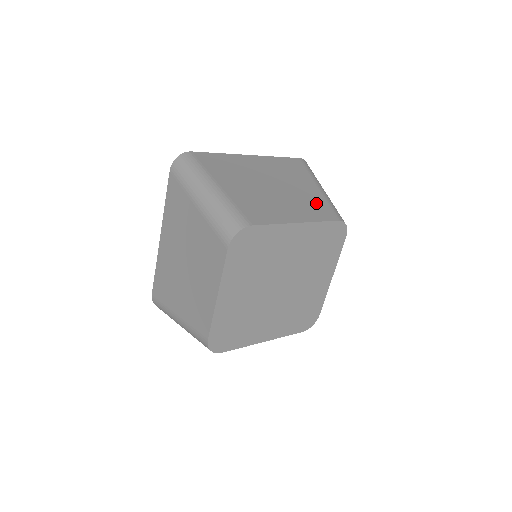
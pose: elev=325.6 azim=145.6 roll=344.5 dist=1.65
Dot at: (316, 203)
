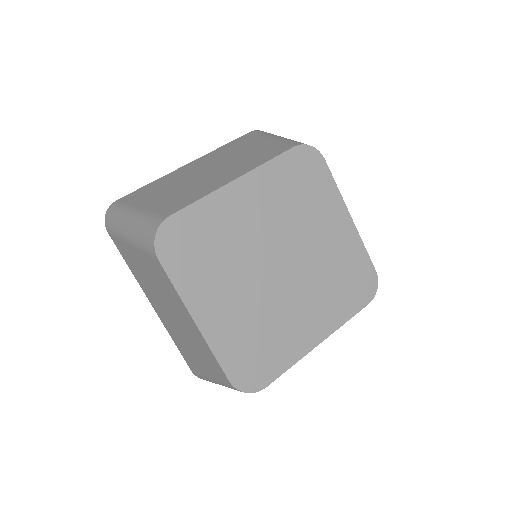
Dot at: (264, 151)
